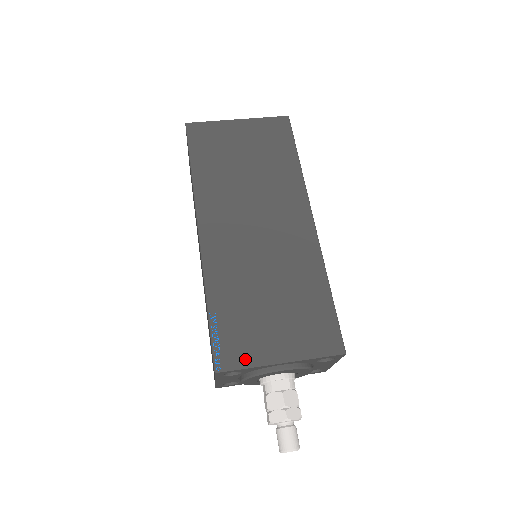
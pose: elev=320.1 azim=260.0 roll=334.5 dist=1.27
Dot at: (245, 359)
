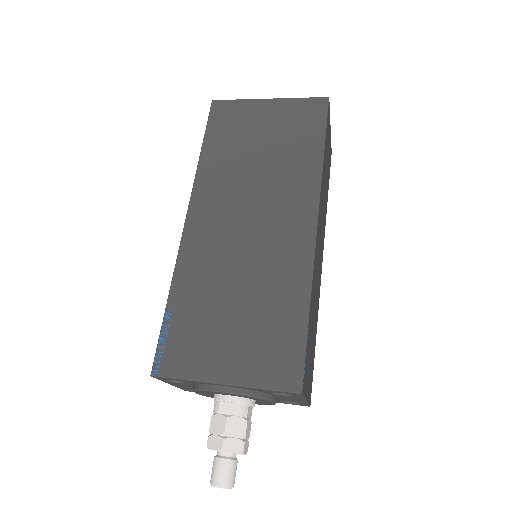
Dot at: (185, 369)
